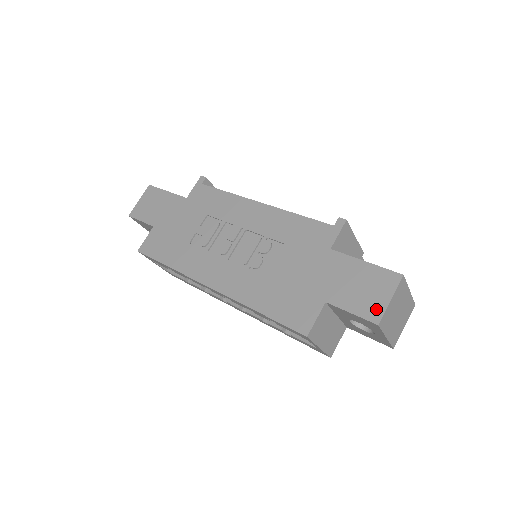
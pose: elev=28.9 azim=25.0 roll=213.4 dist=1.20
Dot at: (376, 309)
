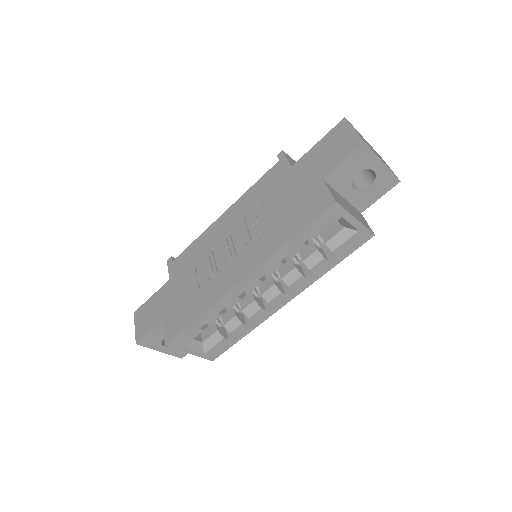
Dot at: (353, 141)
